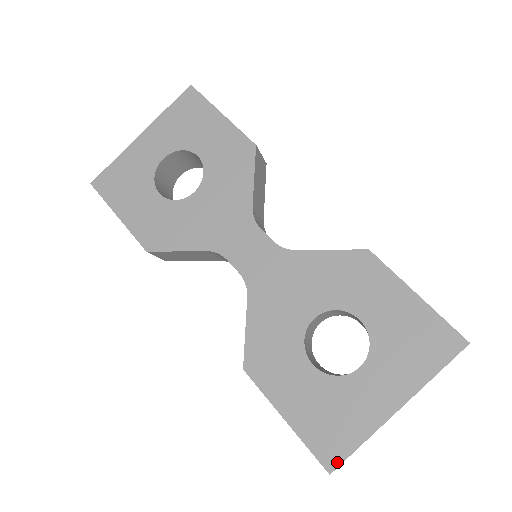
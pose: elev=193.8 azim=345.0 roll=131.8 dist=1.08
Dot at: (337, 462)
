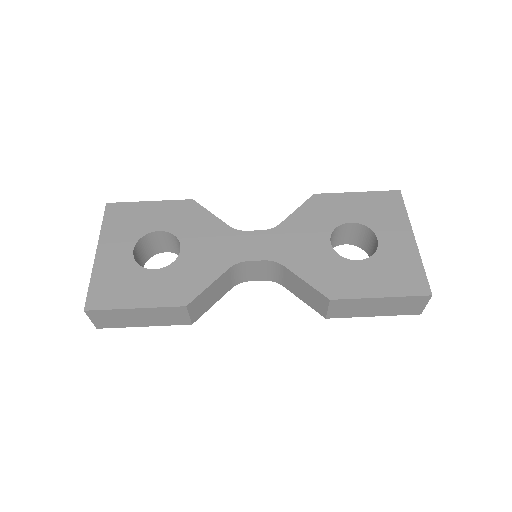
Dot at: (427, 286)
